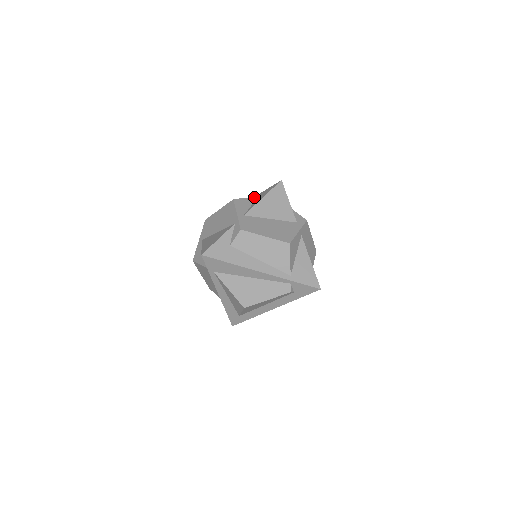
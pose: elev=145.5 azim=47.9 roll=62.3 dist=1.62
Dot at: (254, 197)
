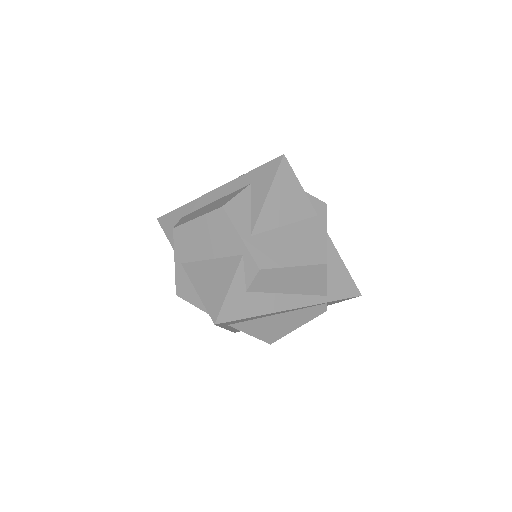
Dot at: (246, 188)
